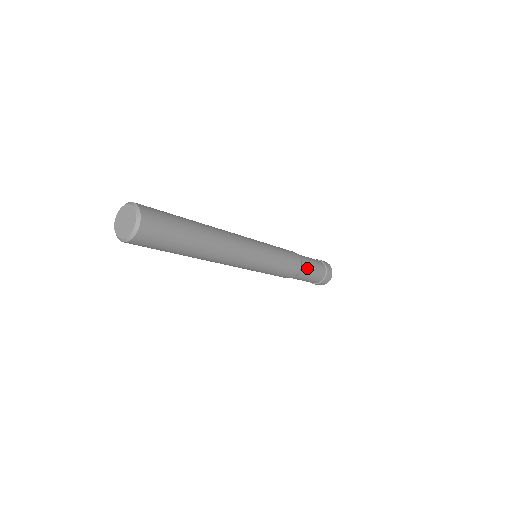
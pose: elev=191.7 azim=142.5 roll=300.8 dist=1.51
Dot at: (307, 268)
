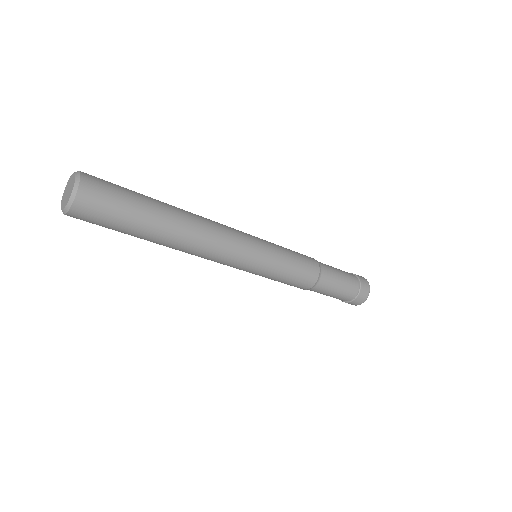
Dot at: (326, 265)
